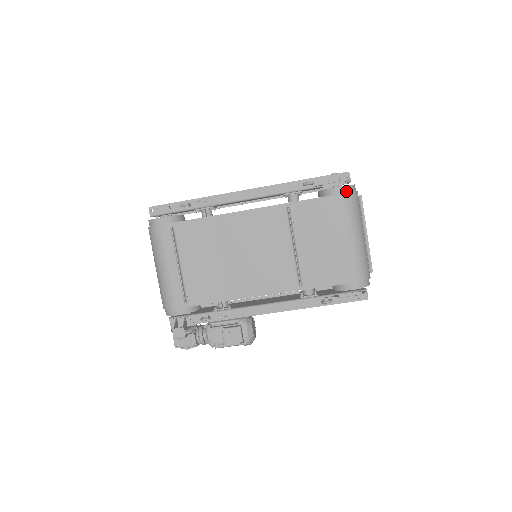
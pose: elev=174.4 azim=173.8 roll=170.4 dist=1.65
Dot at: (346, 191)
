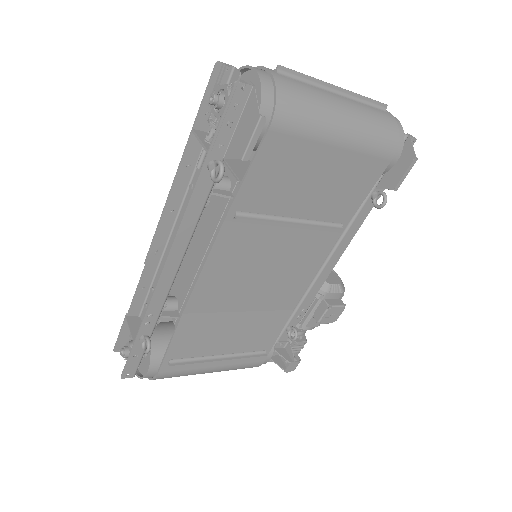
Dot at: (269, 110)
